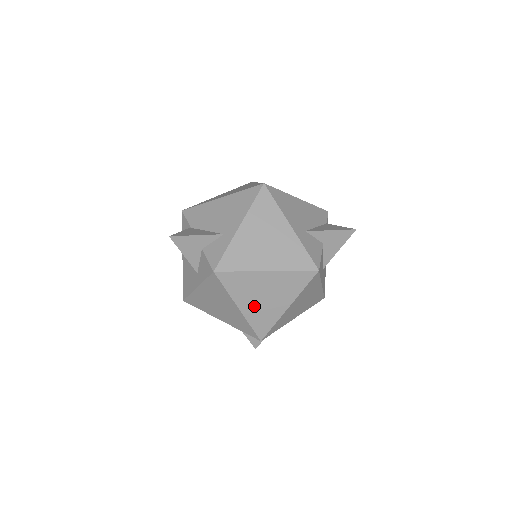
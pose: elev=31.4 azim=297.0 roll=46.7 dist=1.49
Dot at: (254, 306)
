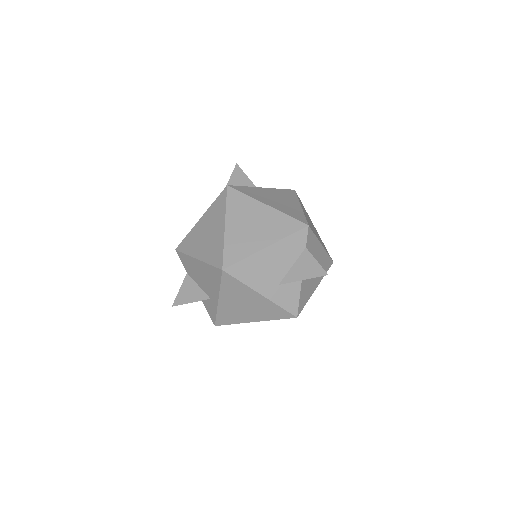
Dot at: occluded
